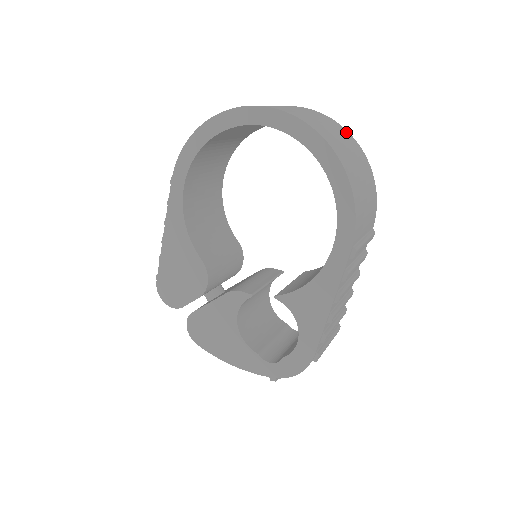
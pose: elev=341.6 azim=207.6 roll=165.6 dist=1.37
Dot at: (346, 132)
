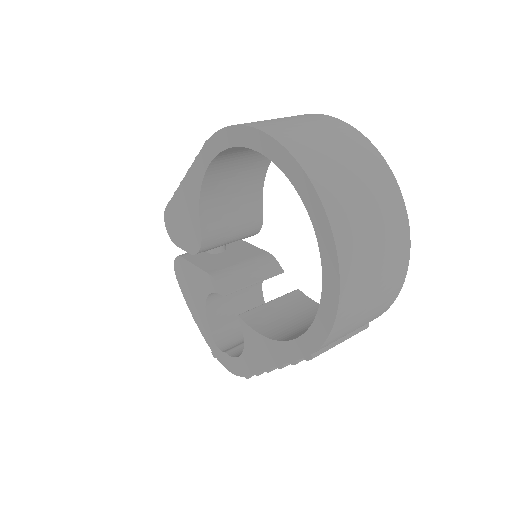
Dot at: (404, 230)
